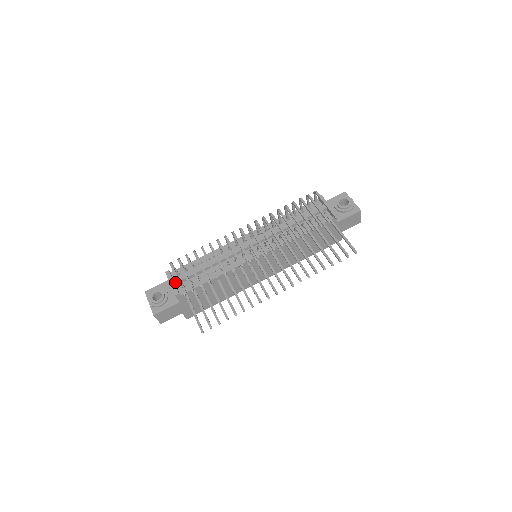
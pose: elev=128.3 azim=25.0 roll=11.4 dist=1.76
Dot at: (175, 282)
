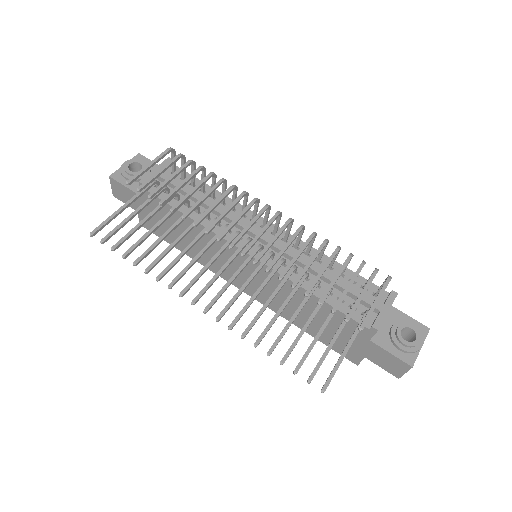
Dot at: occluded
